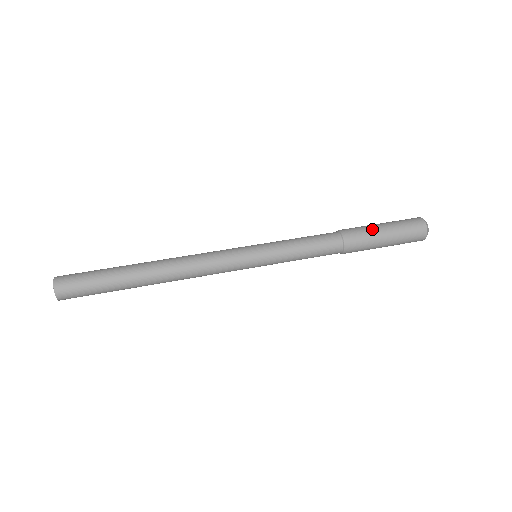
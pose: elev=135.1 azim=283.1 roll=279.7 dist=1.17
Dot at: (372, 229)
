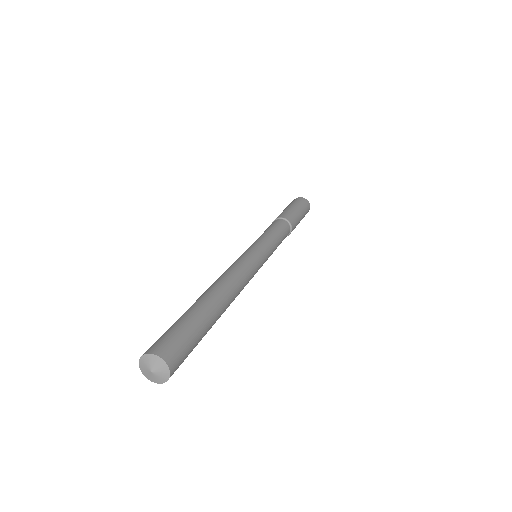
Dot at: (295, 212)
